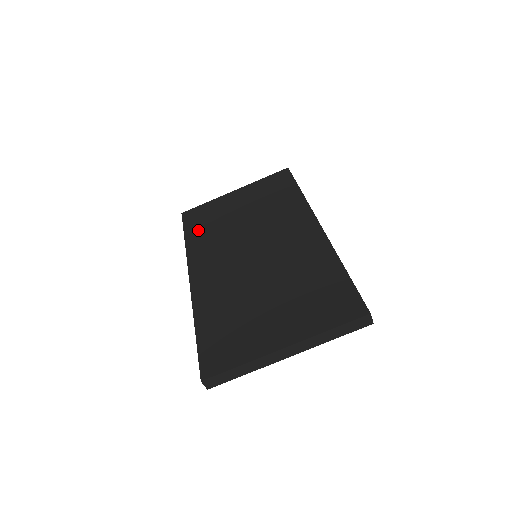
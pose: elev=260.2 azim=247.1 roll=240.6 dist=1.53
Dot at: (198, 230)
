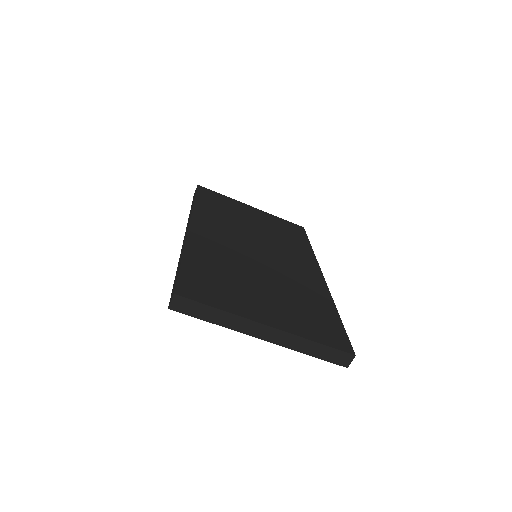
Dot at: (210, 204)
